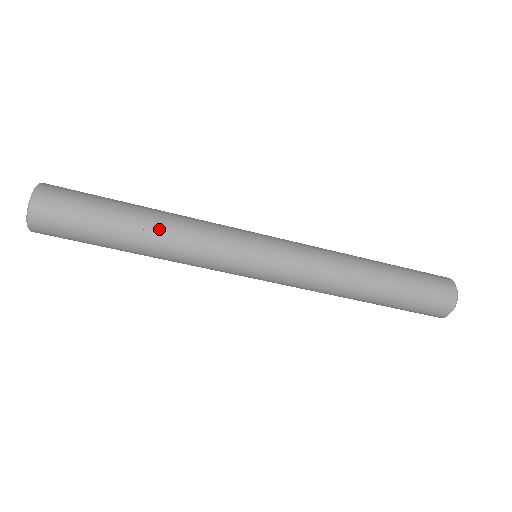
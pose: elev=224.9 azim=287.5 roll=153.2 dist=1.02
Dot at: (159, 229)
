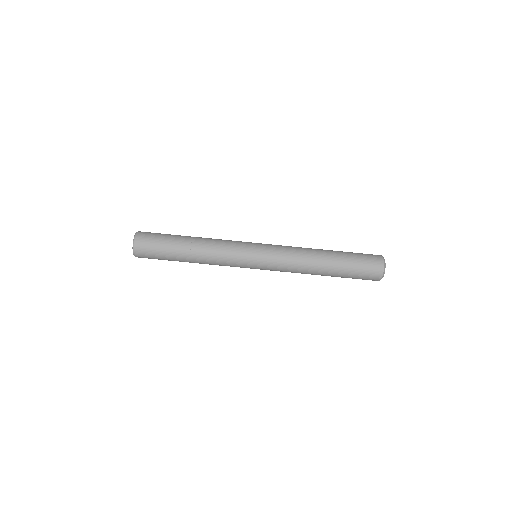
Dot at: (200, 239)
